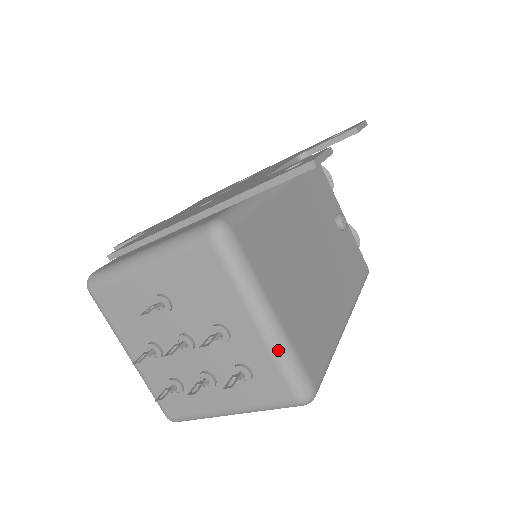
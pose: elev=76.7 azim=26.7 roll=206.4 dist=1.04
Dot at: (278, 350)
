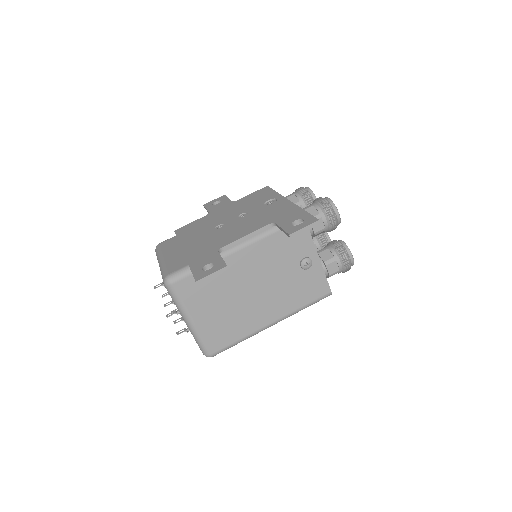
Dot at: (193, 334)
